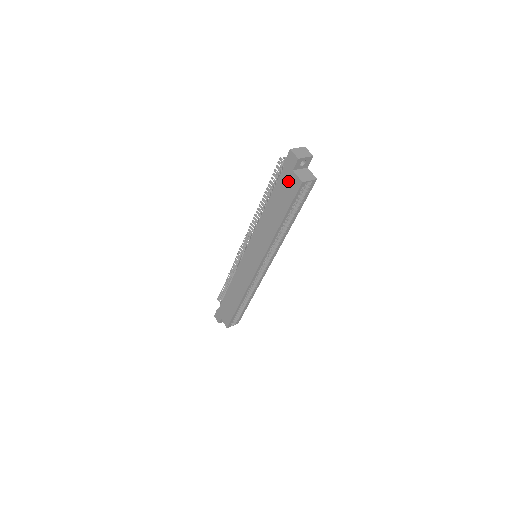
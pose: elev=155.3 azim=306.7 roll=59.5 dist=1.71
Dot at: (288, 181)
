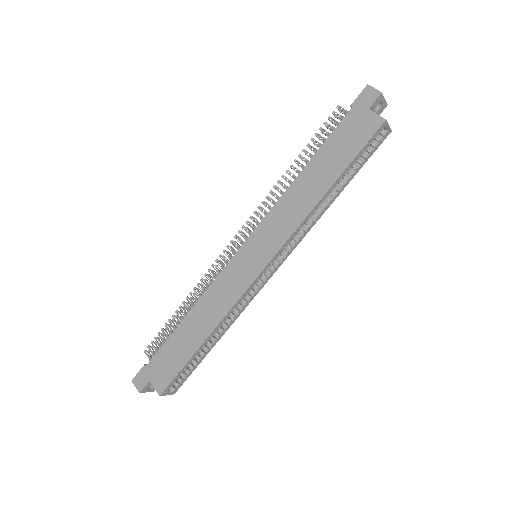
Dot at: (358, 124)
